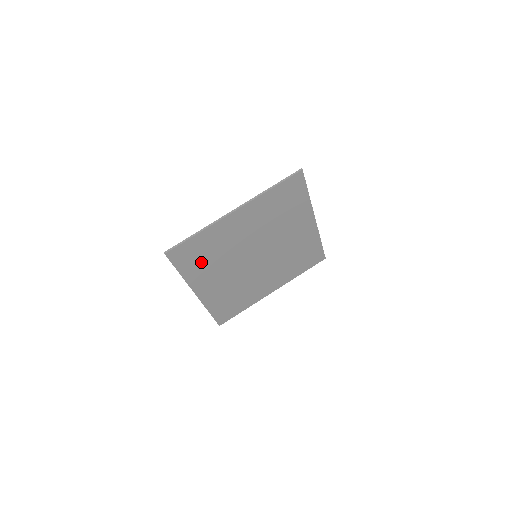
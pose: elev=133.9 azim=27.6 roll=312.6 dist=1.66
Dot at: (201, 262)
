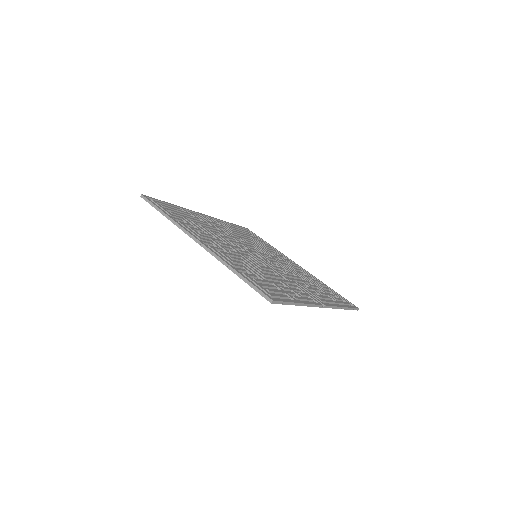
Dot at: (189, 219)
